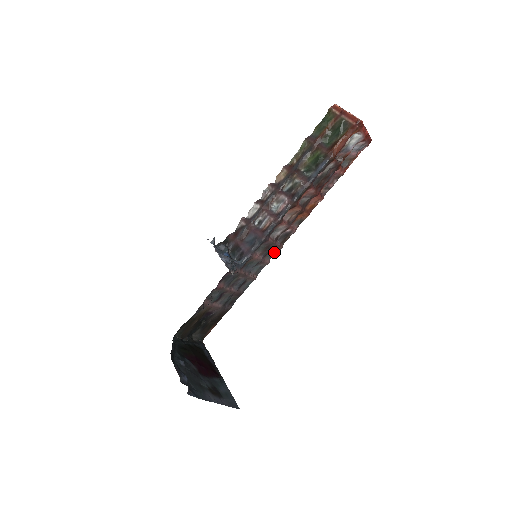
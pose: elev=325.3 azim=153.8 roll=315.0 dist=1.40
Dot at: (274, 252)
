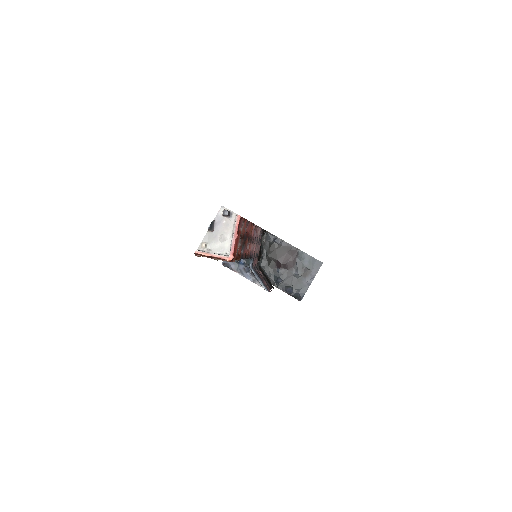
Dot at: occluded
